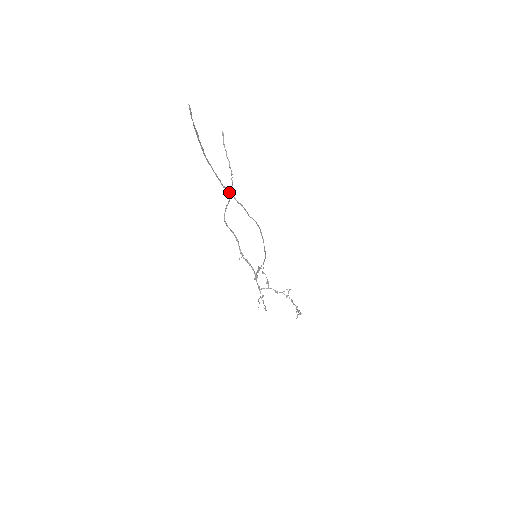
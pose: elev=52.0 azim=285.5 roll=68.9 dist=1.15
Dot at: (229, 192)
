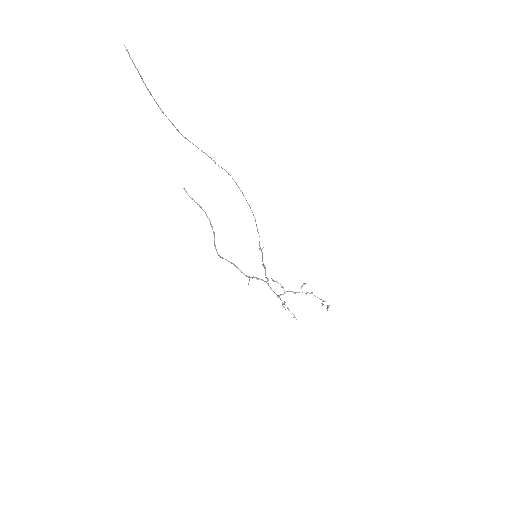
Dot at: (190, 142)
